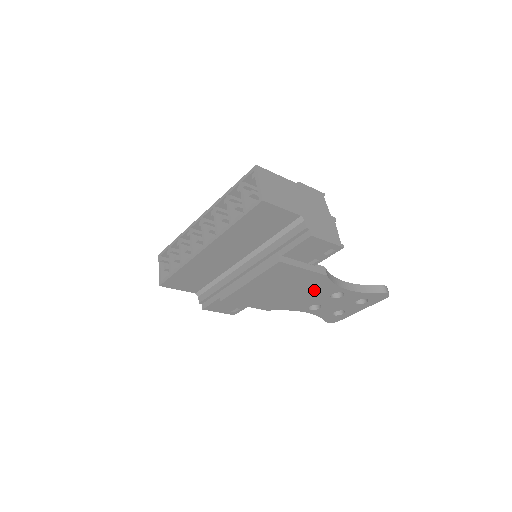
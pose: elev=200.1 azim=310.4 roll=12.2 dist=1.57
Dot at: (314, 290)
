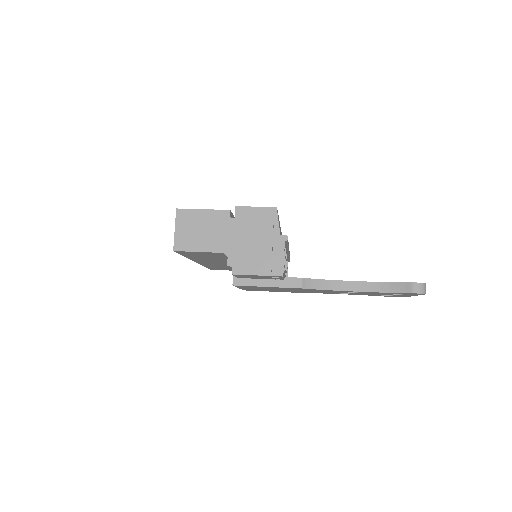
Dot at: (314, 290)
